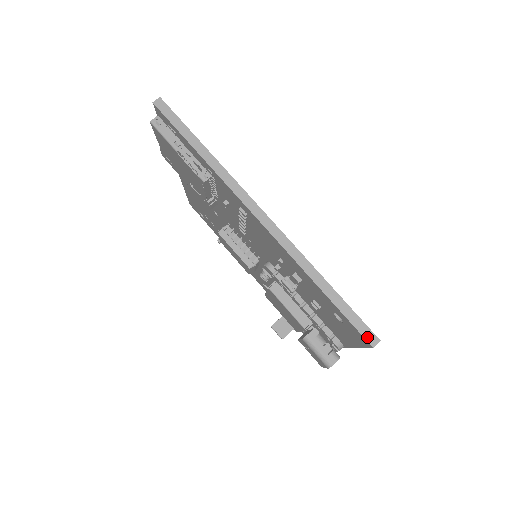
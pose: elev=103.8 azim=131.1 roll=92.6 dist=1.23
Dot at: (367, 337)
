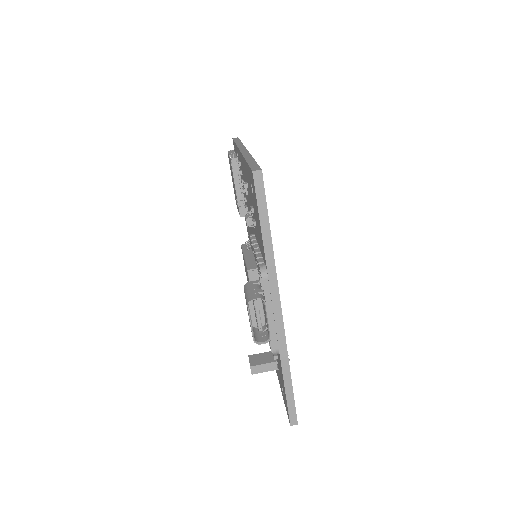
Dot at: (254, 169)
